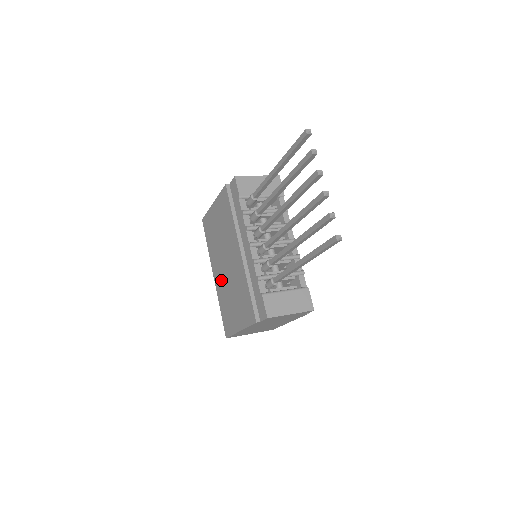
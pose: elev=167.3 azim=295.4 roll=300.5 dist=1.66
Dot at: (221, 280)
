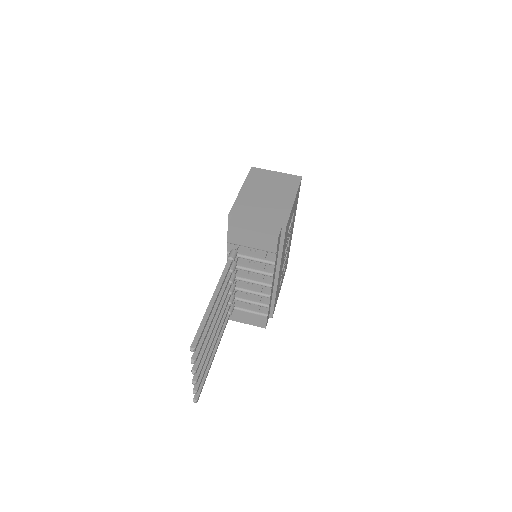
Dot at: occluded
